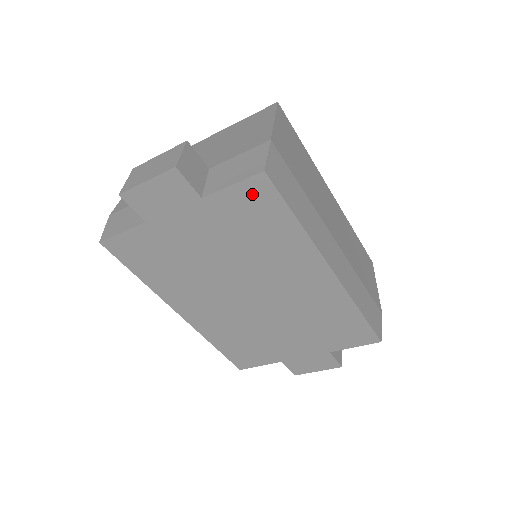
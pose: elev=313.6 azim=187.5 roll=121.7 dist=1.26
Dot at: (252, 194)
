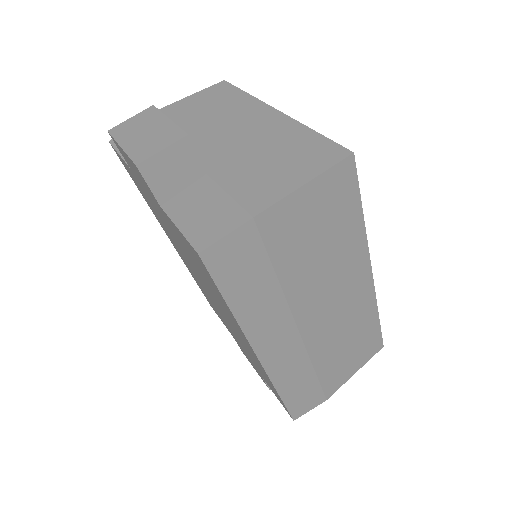
Dot at: occluded
